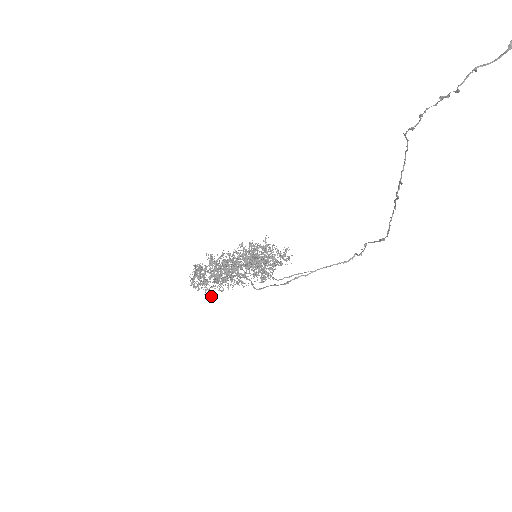
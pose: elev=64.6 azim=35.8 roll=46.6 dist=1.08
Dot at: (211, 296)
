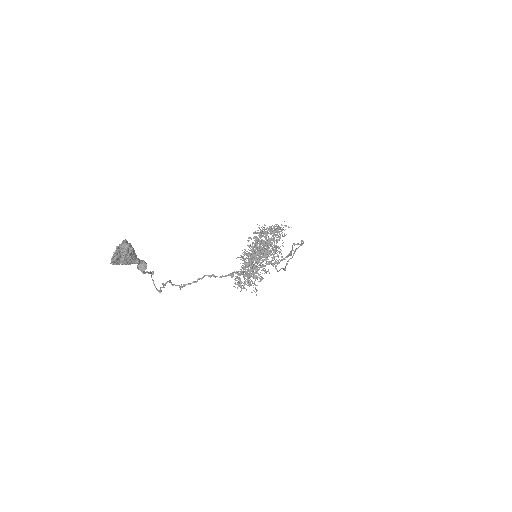
Dot at: occluded
